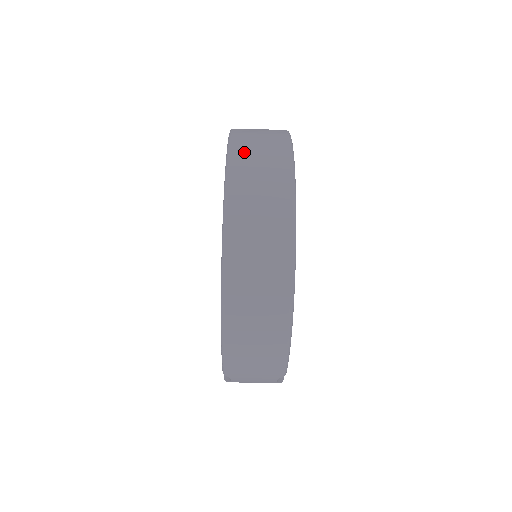
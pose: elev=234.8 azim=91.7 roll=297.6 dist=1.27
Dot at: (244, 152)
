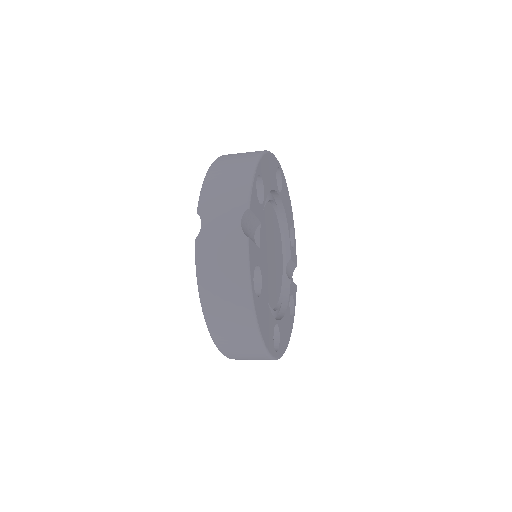
Dot at: (233, 355)
